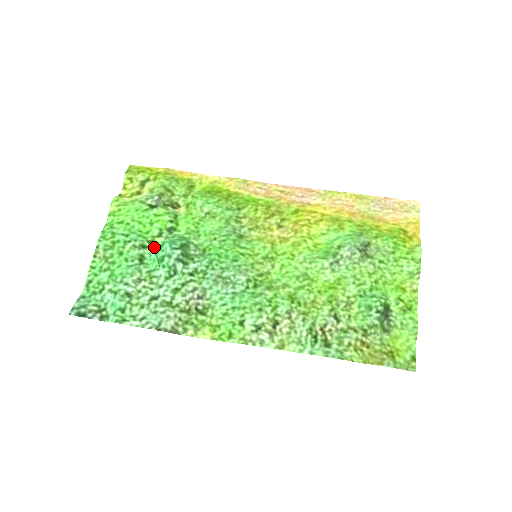
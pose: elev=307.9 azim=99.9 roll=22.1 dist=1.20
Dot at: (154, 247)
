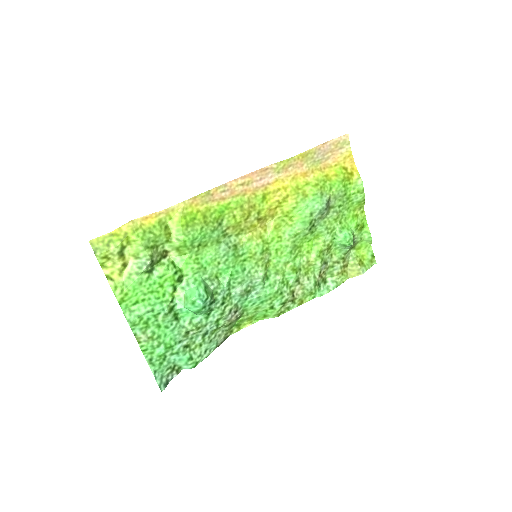
Dot at: (178, 302)
